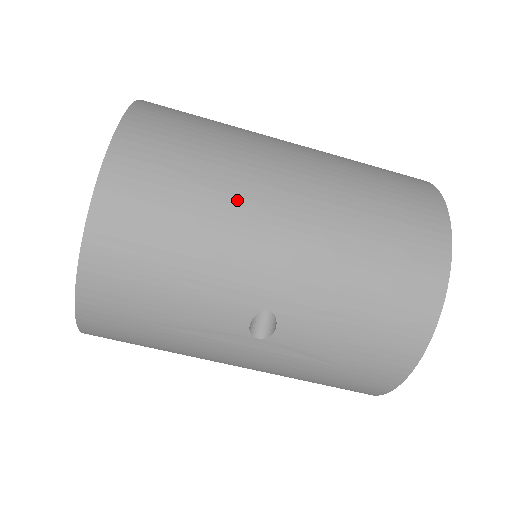
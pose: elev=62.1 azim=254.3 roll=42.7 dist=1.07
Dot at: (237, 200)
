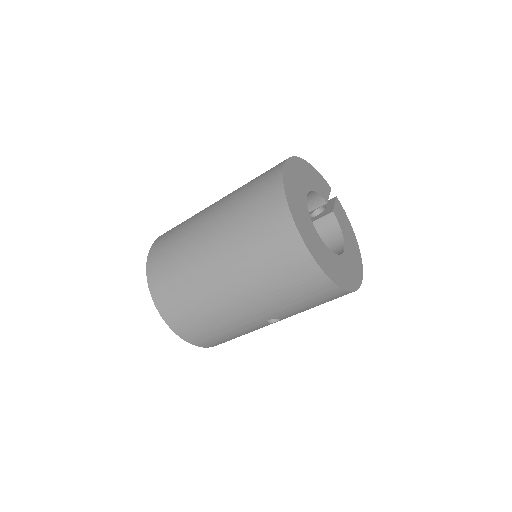
Dot at: (214, 305)
